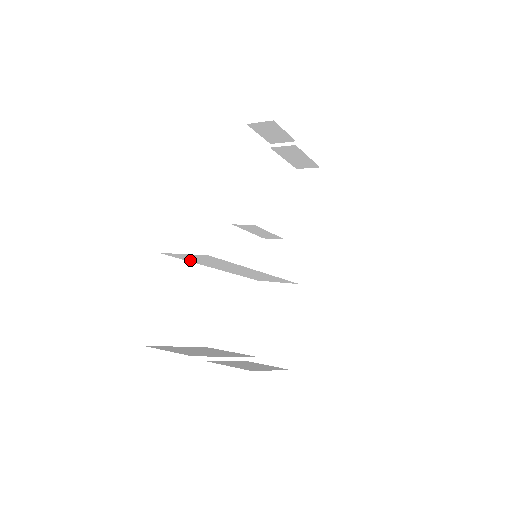
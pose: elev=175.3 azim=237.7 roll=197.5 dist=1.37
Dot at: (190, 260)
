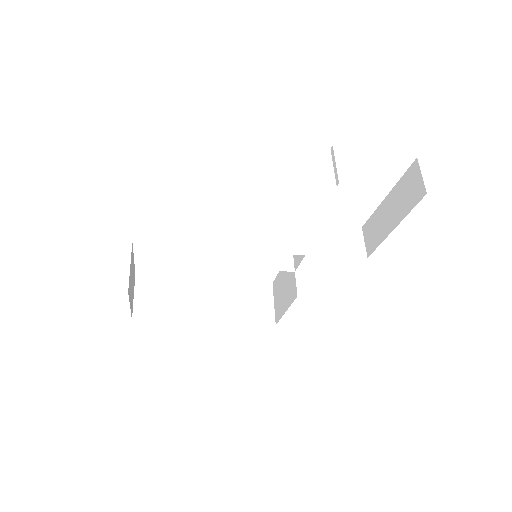
Dot at: occluded
